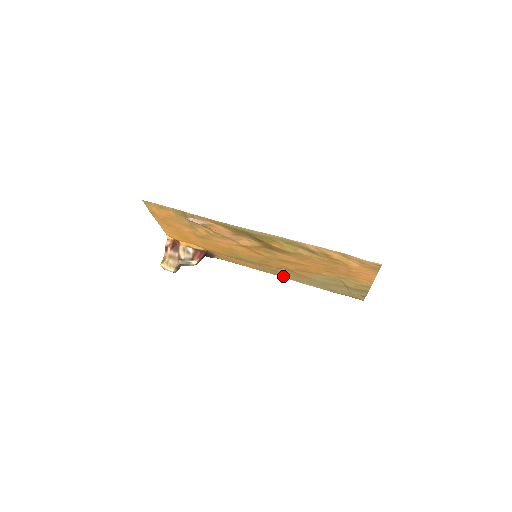
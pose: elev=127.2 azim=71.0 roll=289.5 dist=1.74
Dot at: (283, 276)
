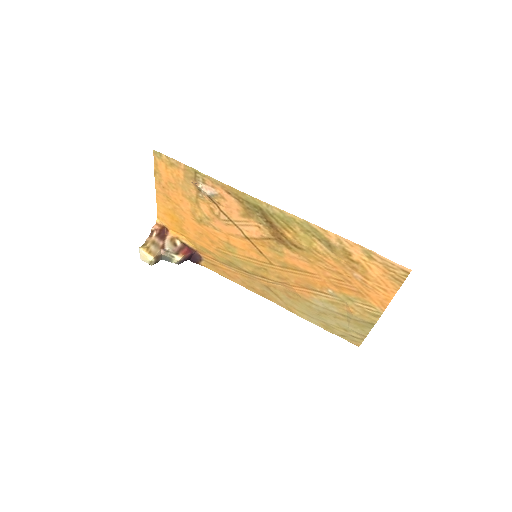
Dot at: (273, 299)
